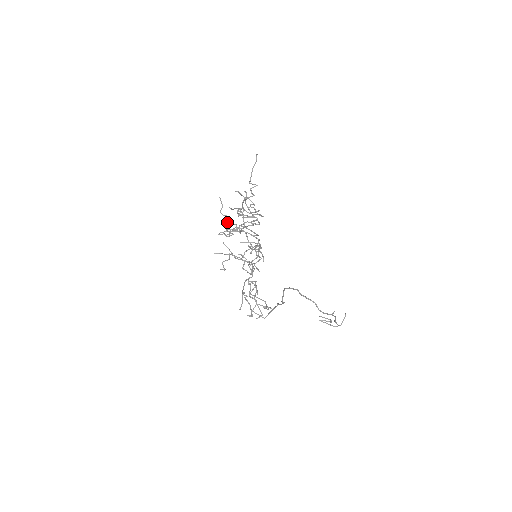
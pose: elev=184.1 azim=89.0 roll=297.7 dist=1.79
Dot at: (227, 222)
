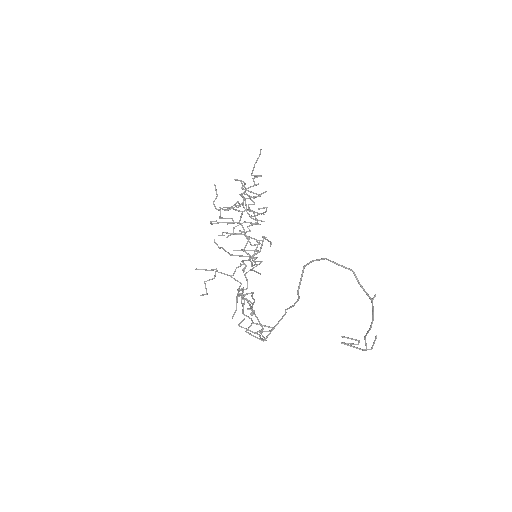
Dot at: (220, 217)
